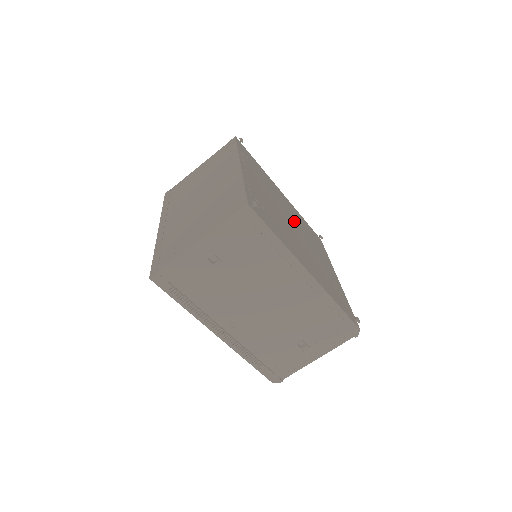
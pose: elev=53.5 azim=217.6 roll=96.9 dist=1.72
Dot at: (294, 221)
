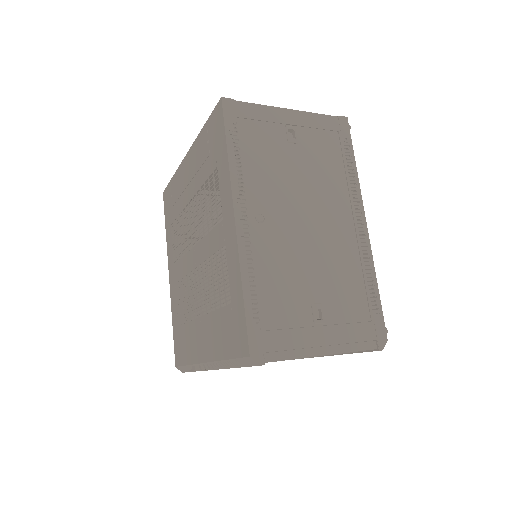
Dot at: occluded
